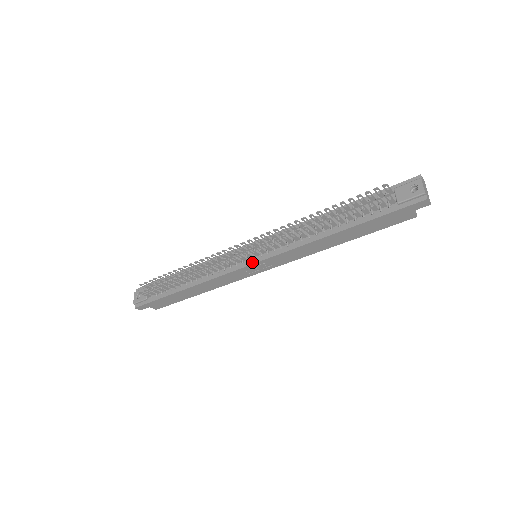
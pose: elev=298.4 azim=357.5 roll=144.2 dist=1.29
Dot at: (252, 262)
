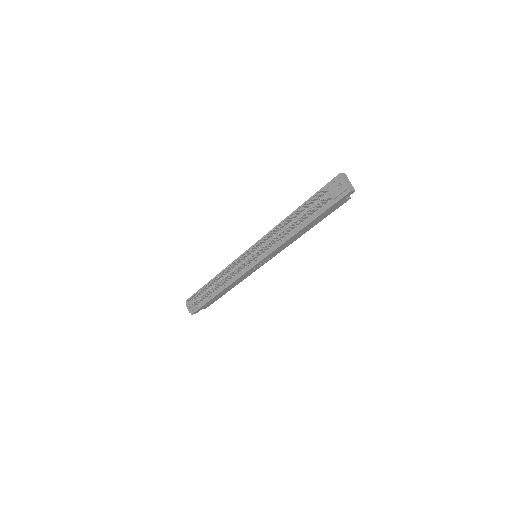
Dot at: (255, 263)
